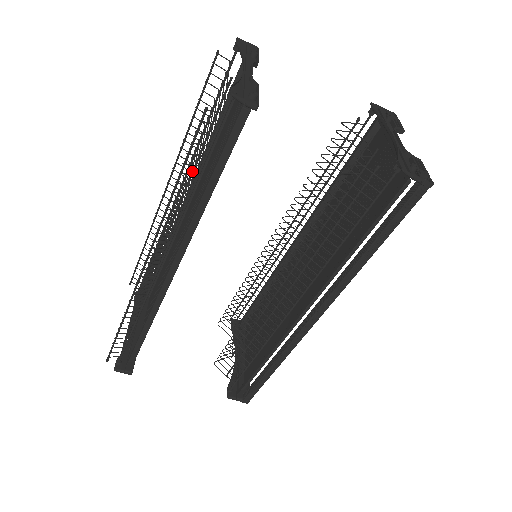
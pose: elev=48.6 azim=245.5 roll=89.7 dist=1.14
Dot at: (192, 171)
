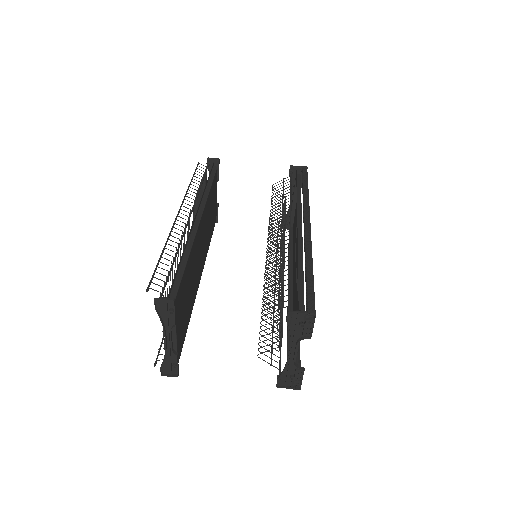
Dot at: occluded
